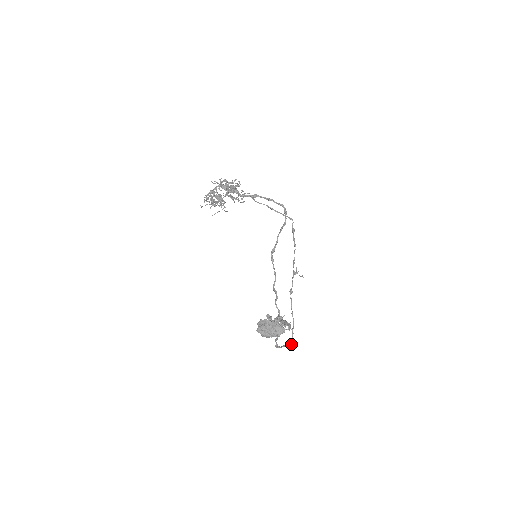
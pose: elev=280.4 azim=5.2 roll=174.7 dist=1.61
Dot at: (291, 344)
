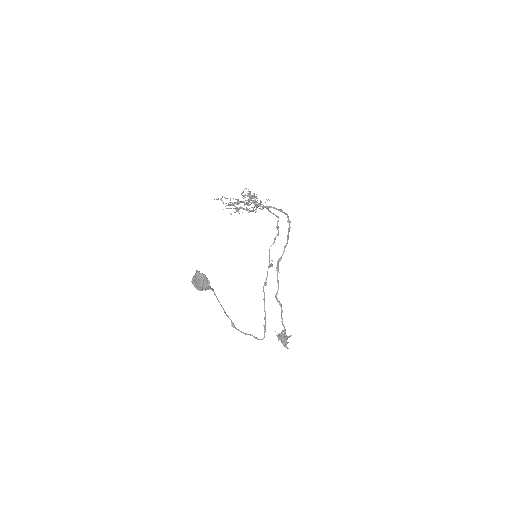
Dot at: occluded
